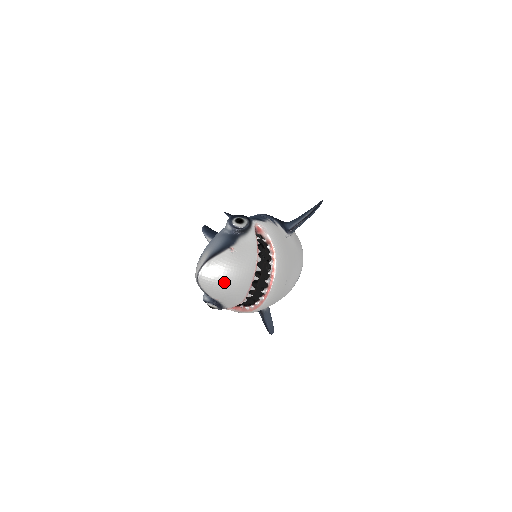
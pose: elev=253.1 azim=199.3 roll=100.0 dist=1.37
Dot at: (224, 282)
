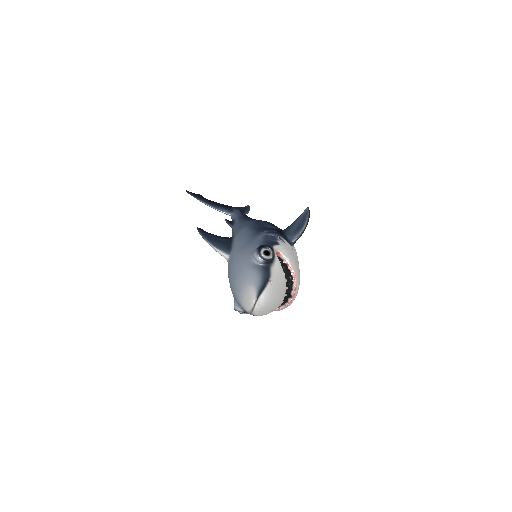
Dot at: (270, 308)
